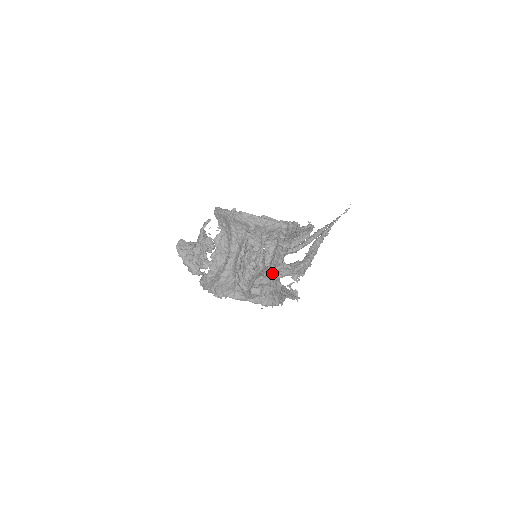
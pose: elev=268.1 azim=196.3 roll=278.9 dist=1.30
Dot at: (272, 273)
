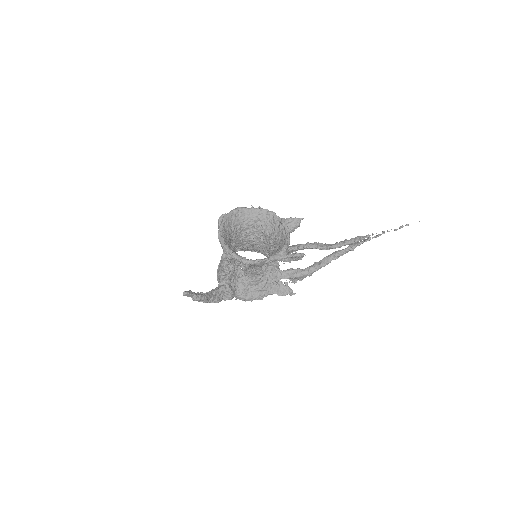
Dot at: occluded
